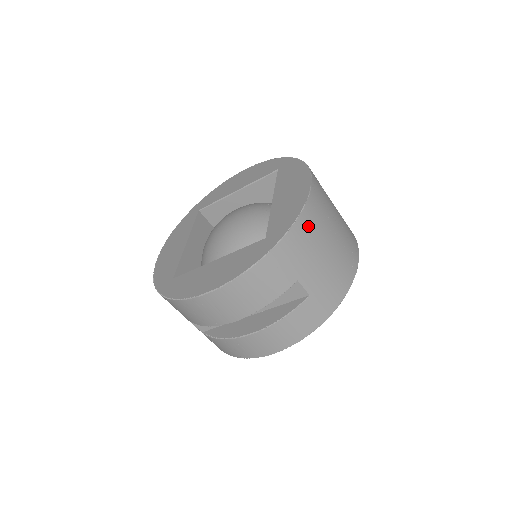
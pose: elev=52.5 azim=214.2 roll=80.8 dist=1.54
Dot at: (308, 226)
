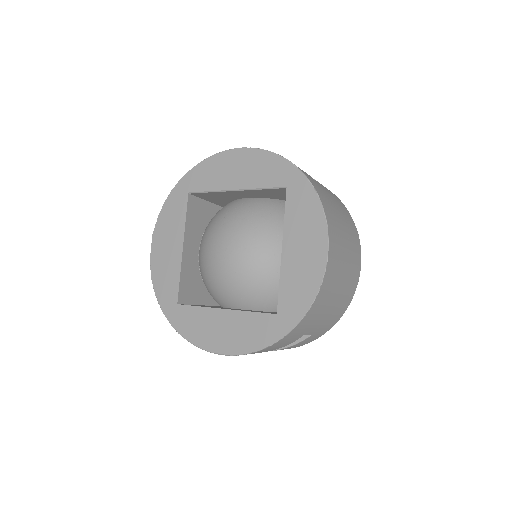
Dot at: (320, 302)
